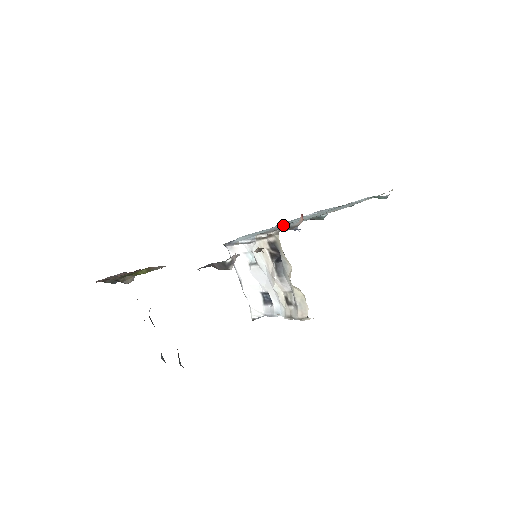
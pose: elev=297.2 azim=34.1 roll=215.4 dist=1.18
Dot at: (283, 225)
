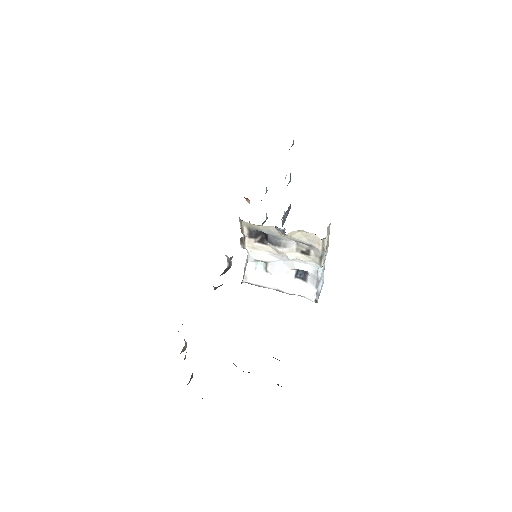
Dot at: occluded
